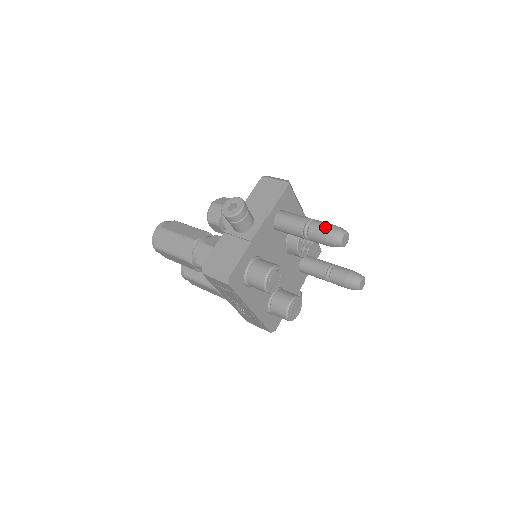
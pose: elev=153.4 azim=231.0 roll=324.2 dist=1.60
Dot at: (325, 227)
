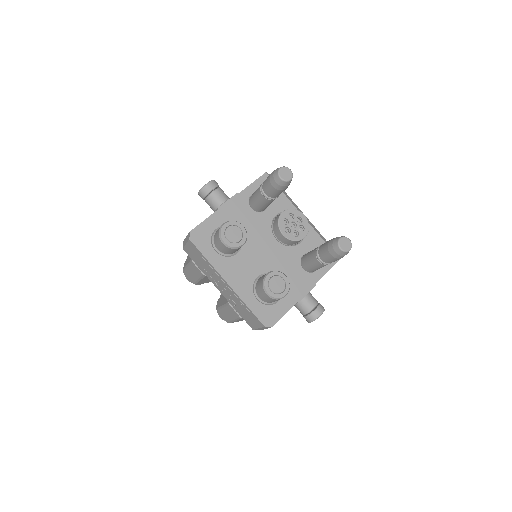
Dot at: occluded
